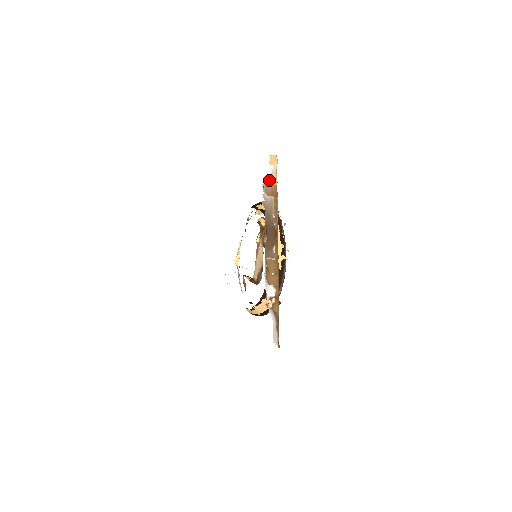
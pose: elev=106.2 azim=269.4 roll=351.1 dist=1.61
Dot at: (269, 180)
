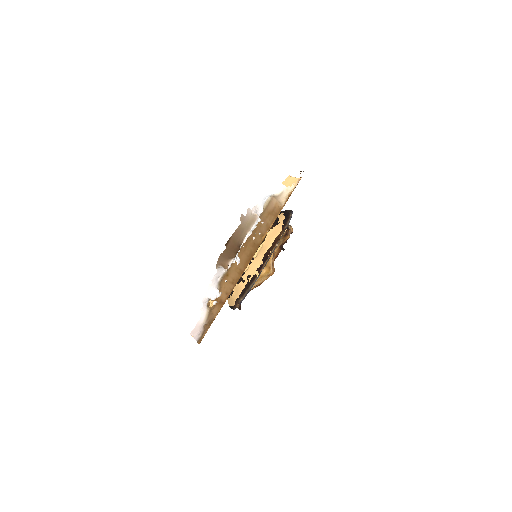
Dot at: (276, 198)
